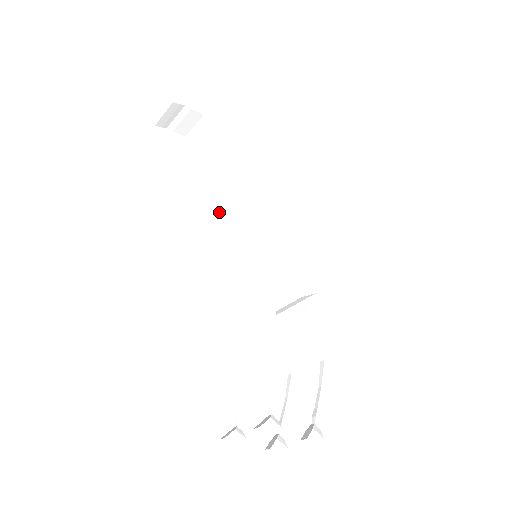
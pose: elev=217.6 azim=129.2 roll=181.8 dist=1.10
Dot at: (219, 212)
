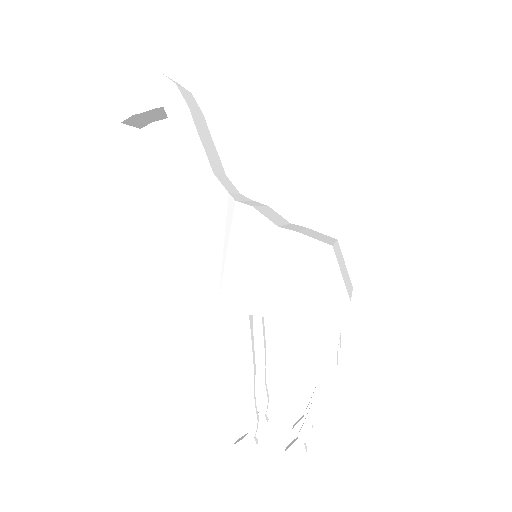
Dot at: occluded
